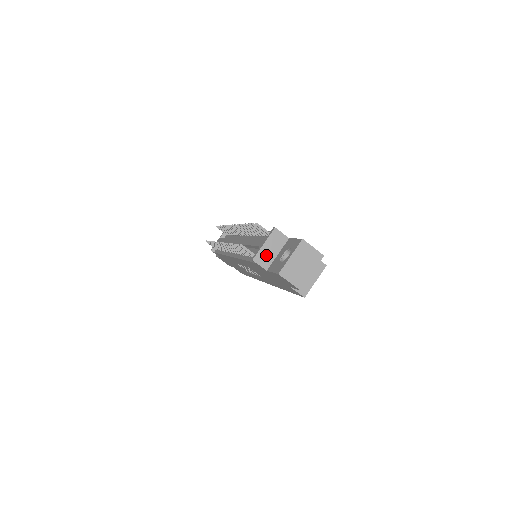
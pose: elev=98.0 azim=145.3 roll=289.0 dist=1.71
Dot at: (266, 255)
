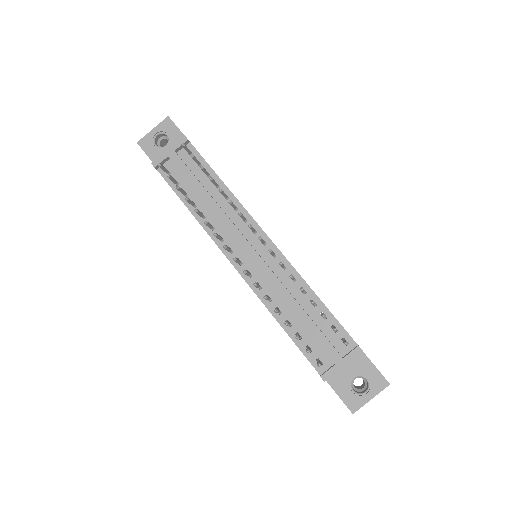
Dot at: occluded
